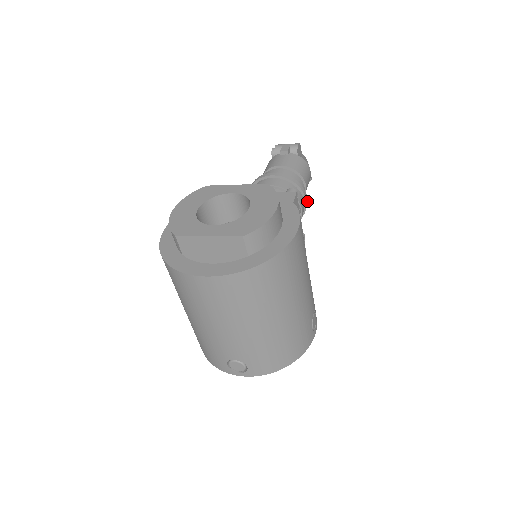
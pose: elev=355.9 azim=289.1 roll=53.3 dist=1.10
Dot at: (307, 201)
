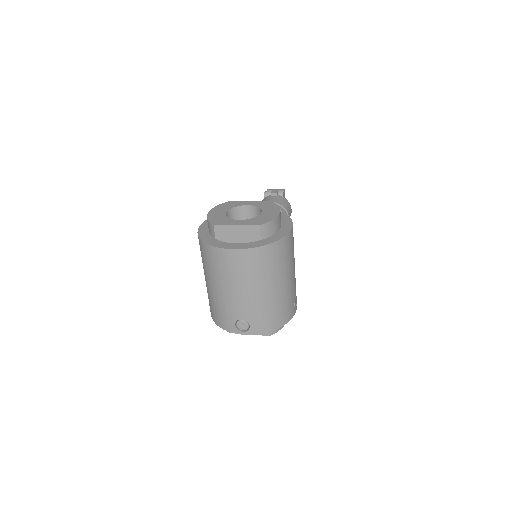
Dot at: occluded
